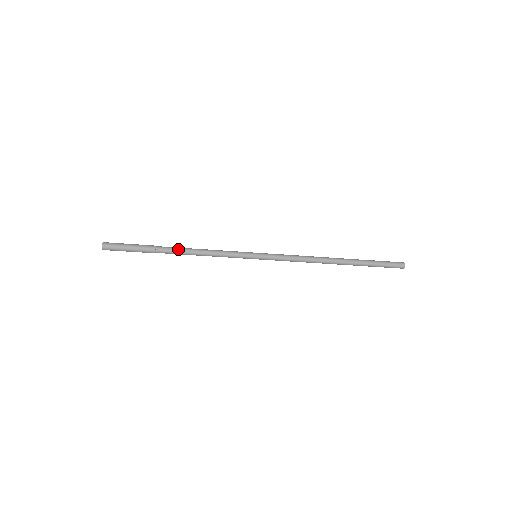
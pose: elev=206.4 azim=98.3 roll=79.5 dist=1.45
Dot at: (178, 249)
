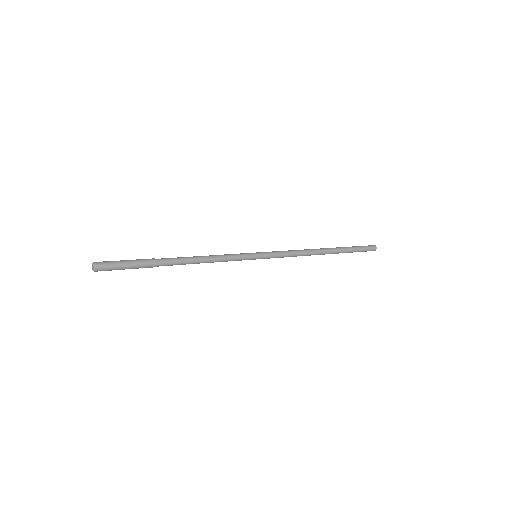
Dot at: (181, 263)
